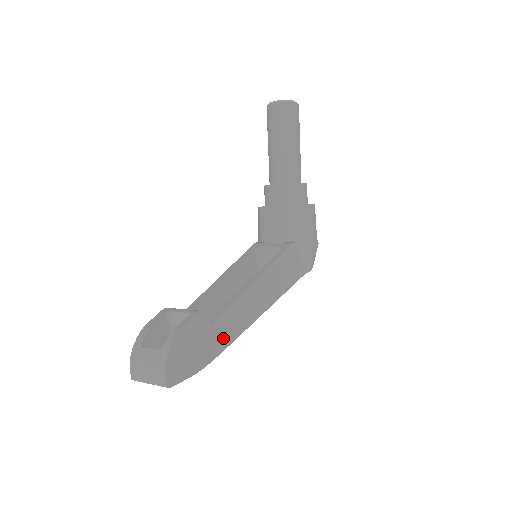
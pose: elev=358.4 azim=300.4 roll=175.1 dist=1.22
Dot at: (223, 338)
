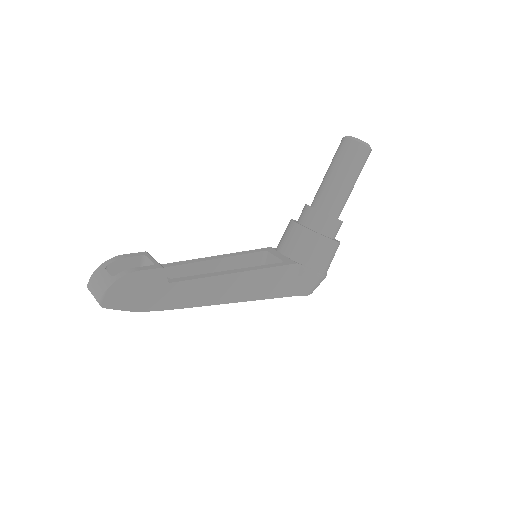
Dot at: (175, 300)
